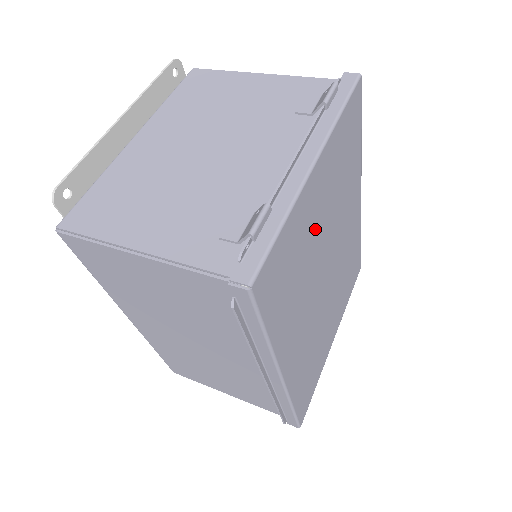
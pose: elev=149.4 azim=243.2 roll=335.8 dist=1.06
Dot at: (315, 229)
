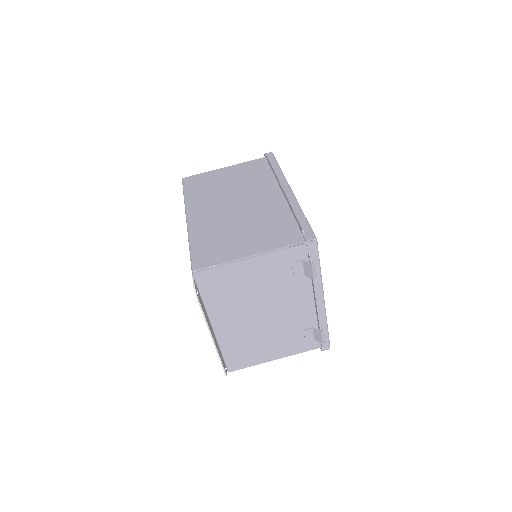
Dot at: occluded
